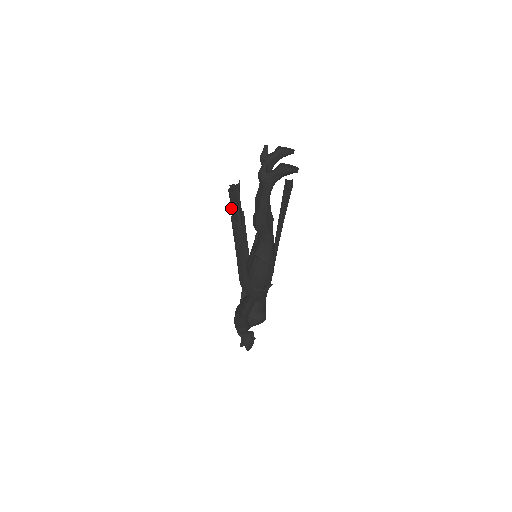
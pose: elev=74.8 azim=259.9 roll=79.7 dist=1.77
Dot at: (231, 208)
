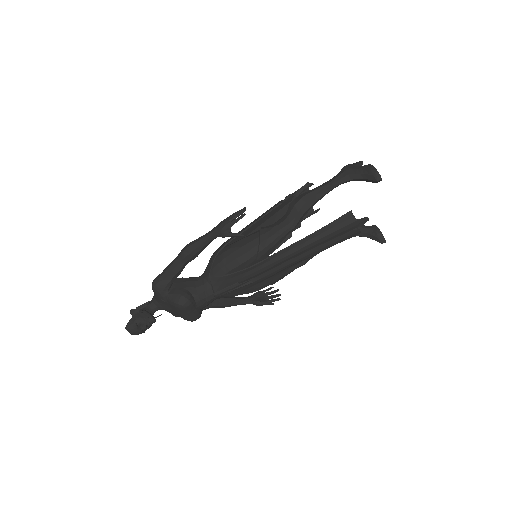
Dot at: occluded
